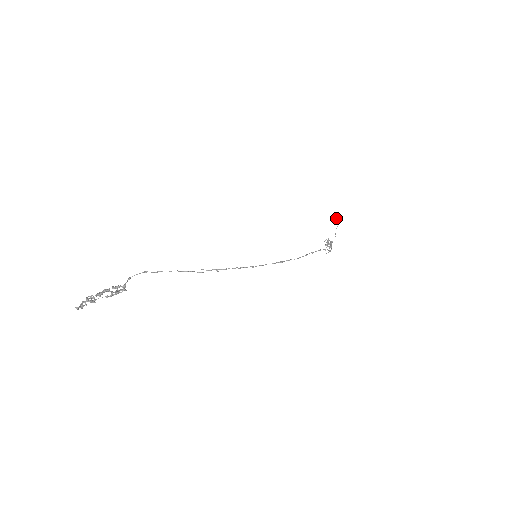
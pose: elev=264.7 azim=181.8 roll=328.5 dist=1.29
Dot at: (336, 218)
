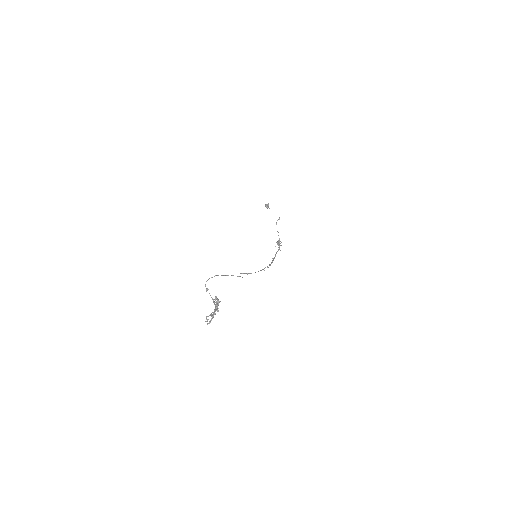
Dot at: occluded
